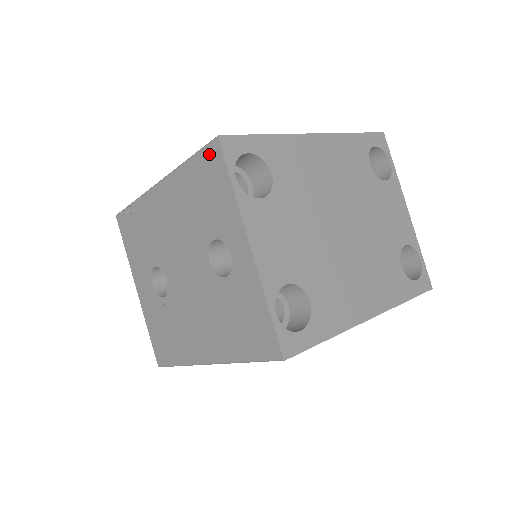
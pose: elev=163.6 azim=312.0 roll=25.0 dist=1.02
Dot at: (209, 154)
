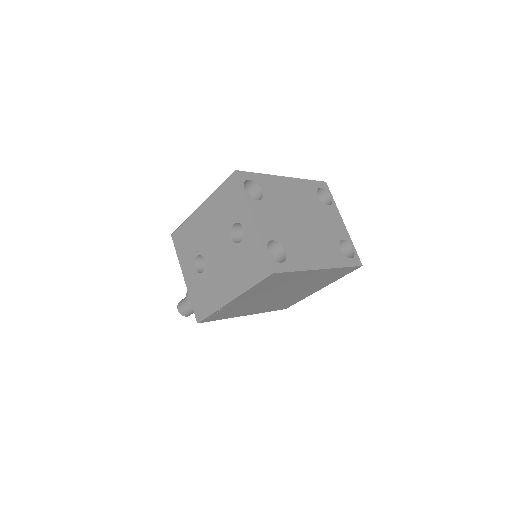
Dot at: (231, 180)
